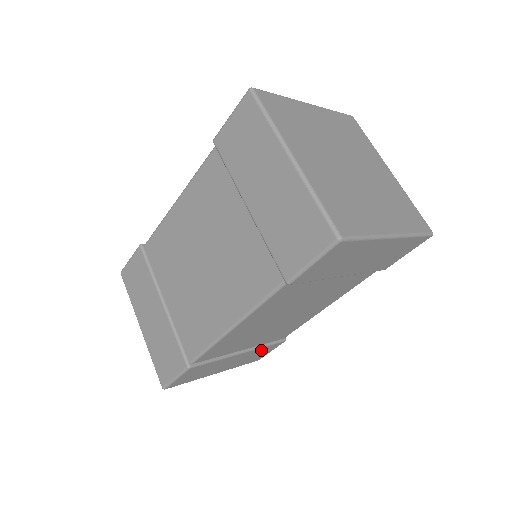
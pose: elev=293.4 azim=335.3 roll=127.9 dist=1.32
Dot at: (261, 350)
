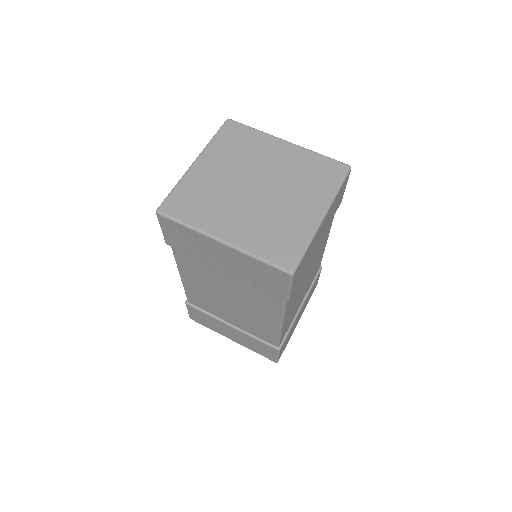
Dot at: (312, 288)
